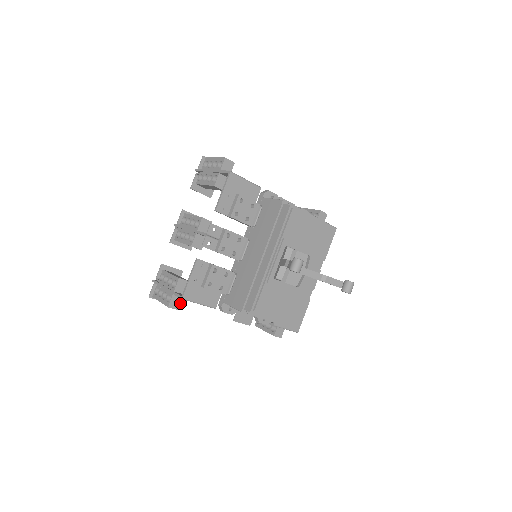
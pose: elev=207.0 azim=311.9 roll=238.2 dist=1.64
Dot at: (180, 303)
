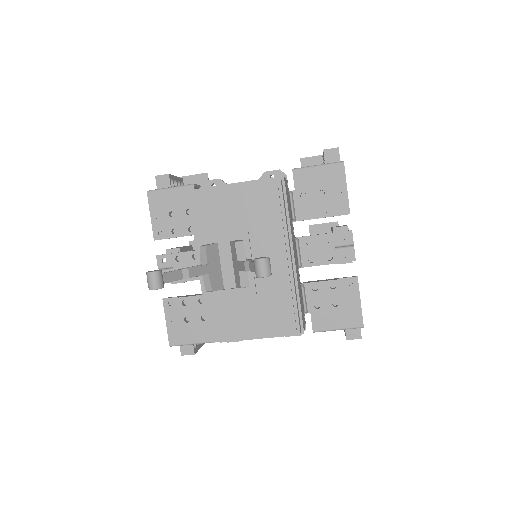
Dot at: (192, 346)
